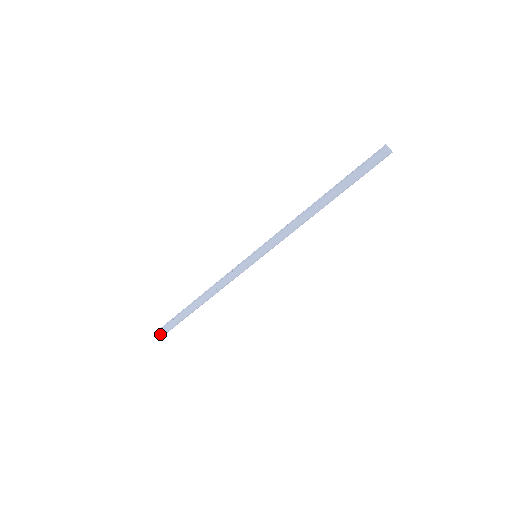
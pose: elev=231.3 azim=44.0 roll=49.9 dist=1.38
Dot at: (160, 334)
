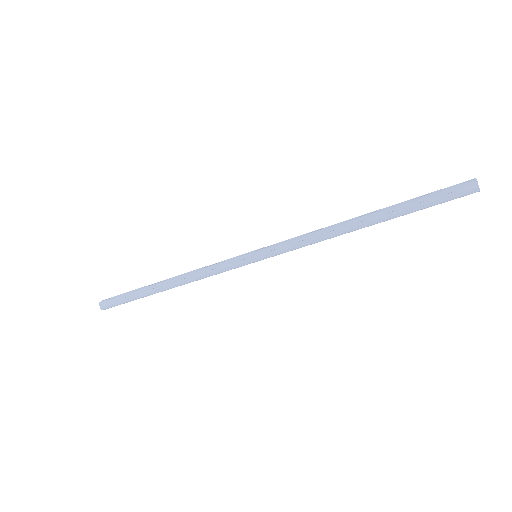
Dot at: occluded
